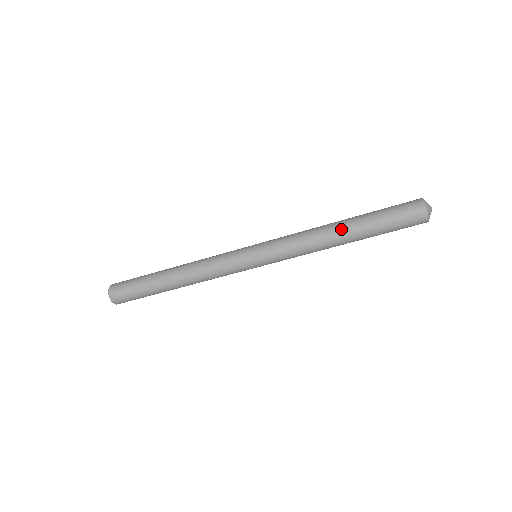
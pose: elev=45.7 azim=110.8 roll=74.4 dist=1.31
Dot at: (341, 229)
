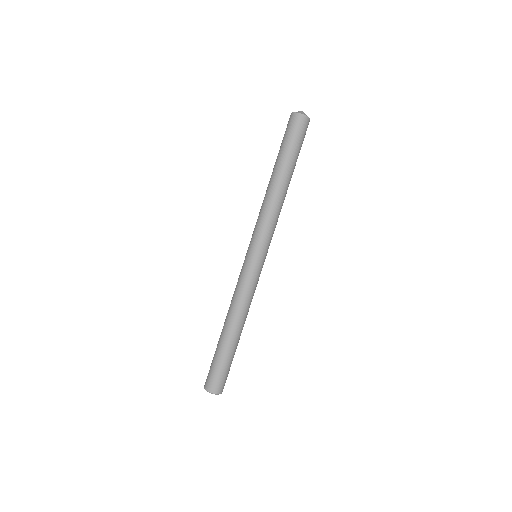
Dot at: (271, 179)
